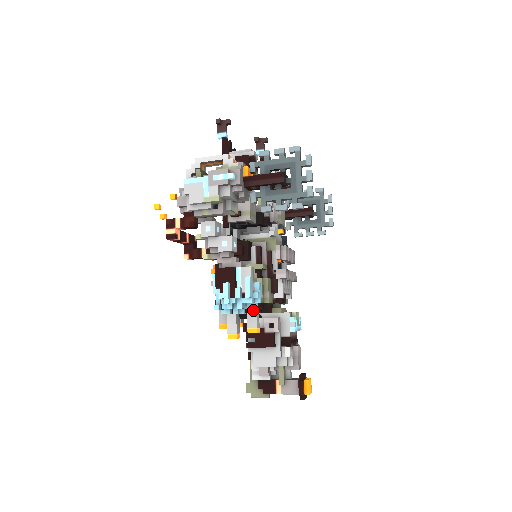
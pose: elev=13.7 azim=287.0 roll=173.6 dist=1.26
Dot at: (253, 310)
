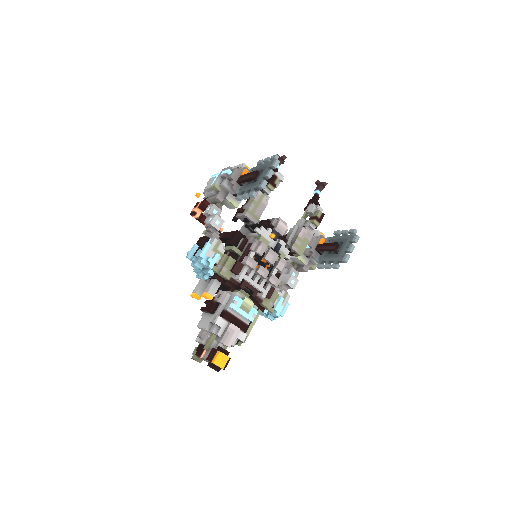
Dot at: (214, 280)
